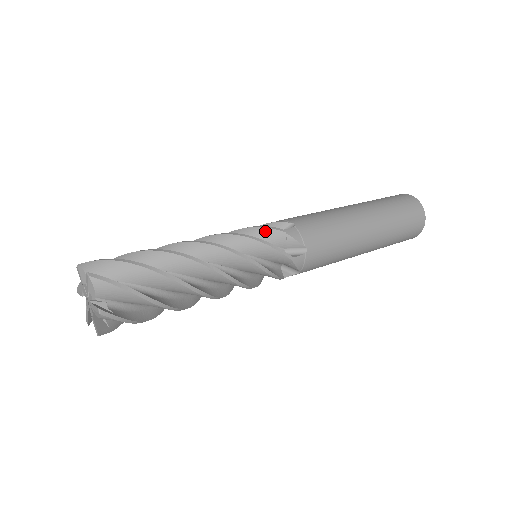
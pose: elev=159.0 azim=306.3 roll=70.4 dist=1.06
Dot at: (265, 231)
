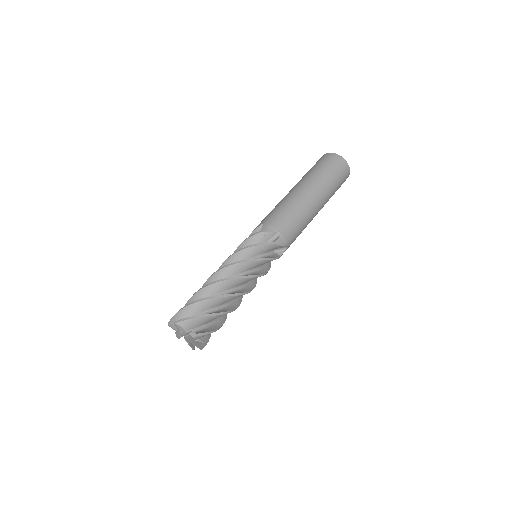
Dot at: (250, 240)
